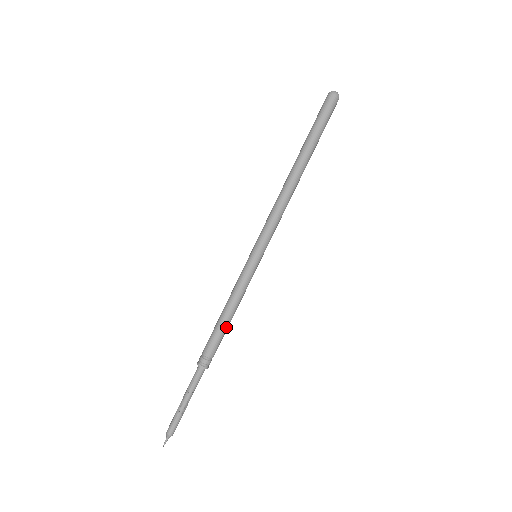
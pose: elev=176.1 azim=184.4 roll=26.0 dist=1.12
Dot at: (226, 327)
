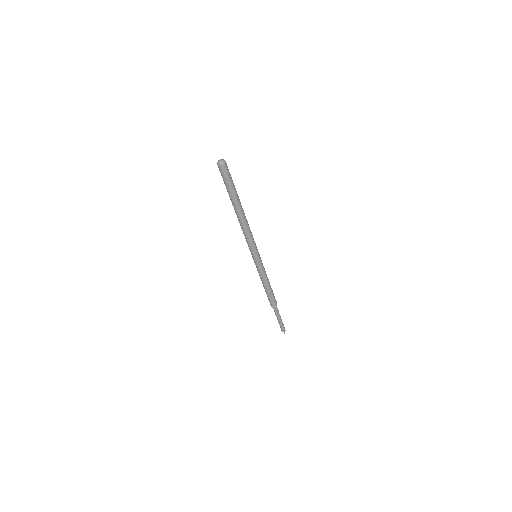
Dot at: (271, 288)
